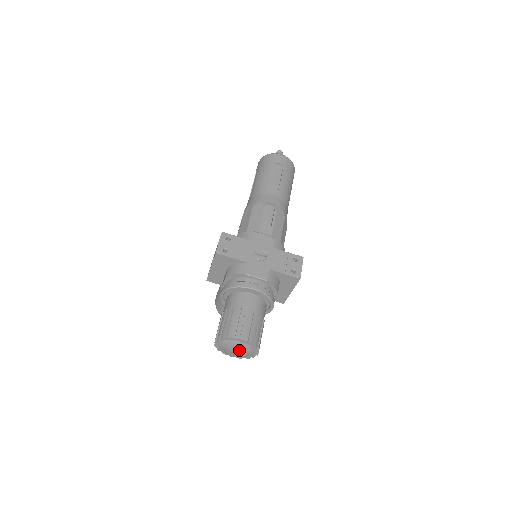
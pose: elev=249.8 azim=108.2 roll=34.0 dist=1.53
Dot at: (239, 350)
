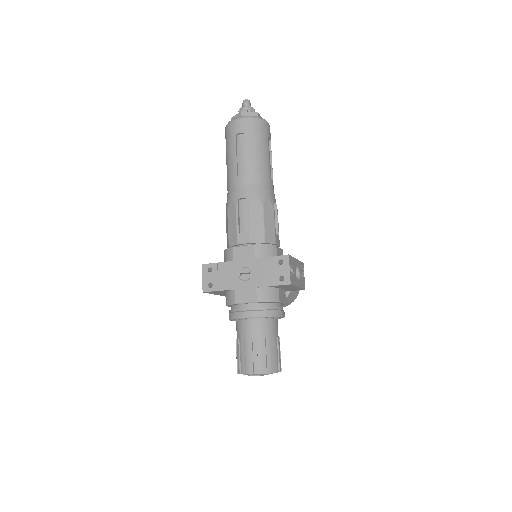
Dot at: occluded
